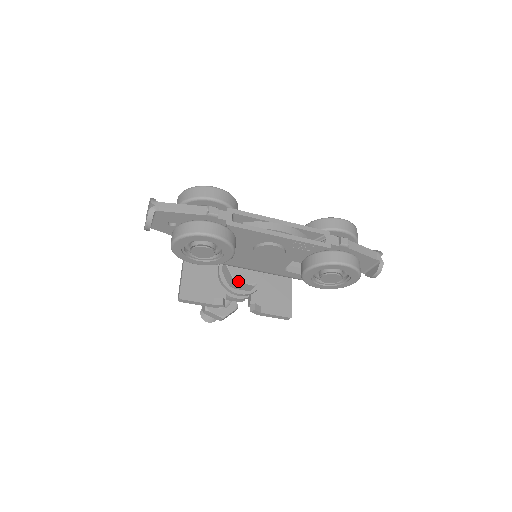
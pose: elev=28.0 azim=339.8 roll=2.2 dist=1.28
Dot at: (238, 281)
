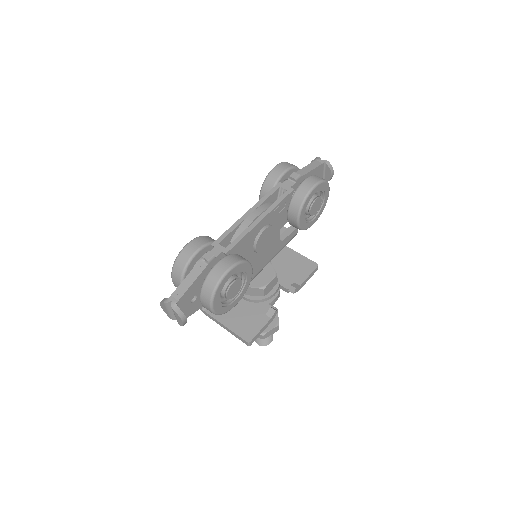
Dot at: (265, 286)
